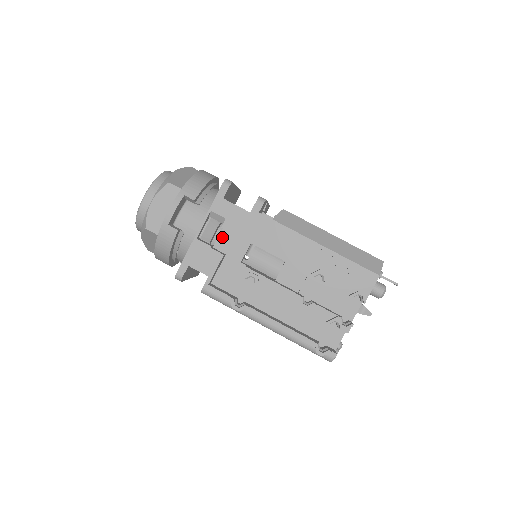
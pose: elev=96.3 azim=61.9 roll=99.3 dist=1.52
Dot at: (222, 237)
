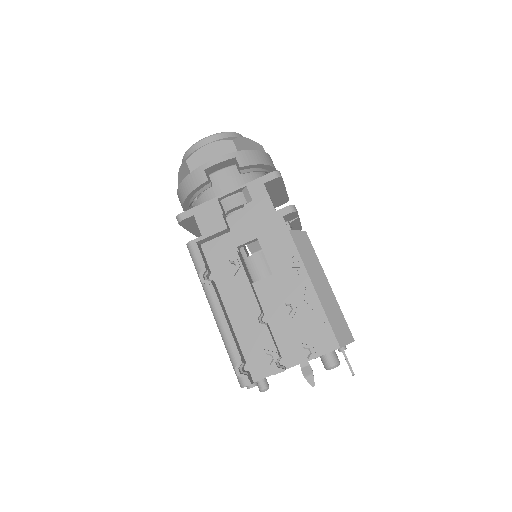
Dot at: (239, 215)
